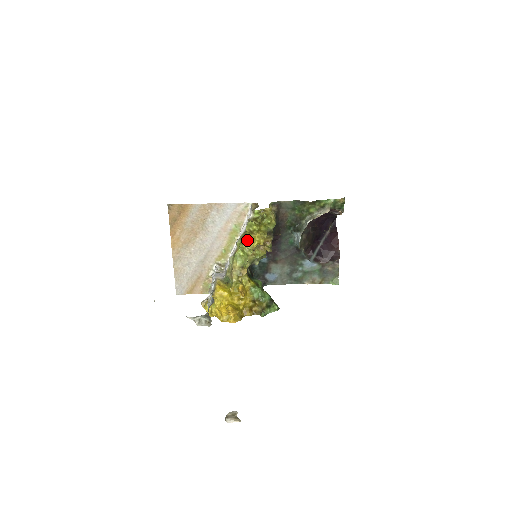
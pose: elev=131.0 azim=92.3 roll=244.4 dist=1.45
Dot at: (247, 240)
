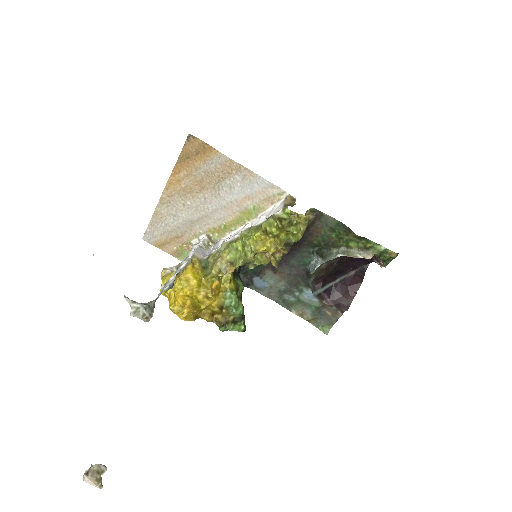
Dot at: (256, 238)
